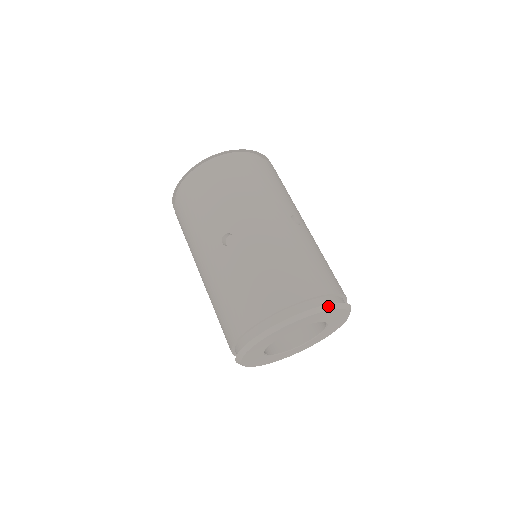
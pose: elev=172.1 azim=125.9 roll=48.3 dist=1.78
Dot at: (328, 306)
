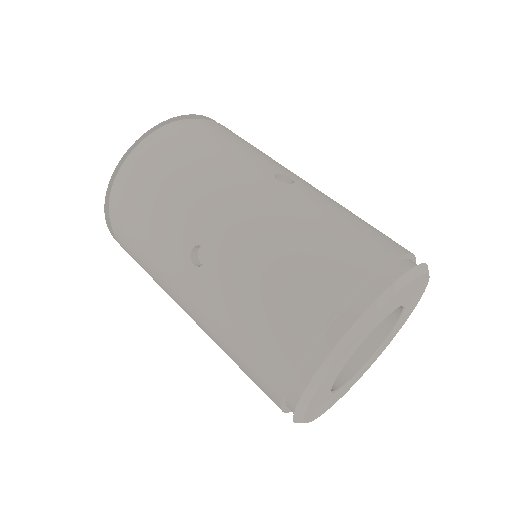
Dot at: (396, 285)
